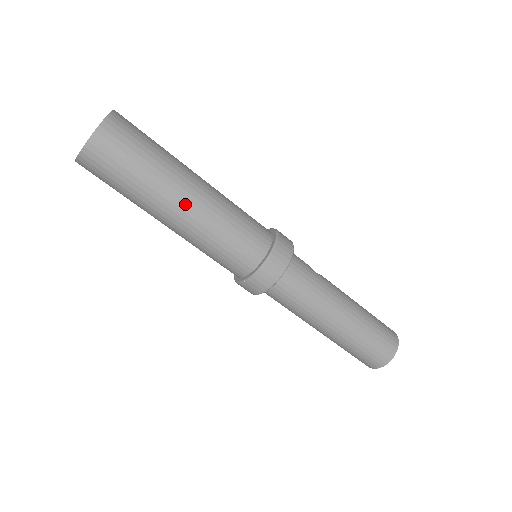
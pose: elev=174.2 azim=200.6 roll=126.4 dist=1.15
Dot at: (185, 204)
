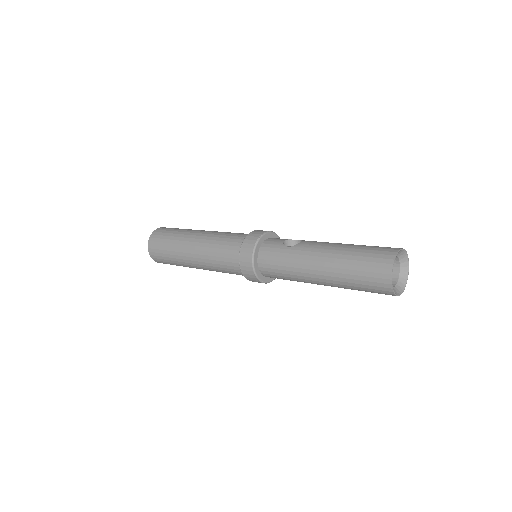
Dot at: (192, 260)
